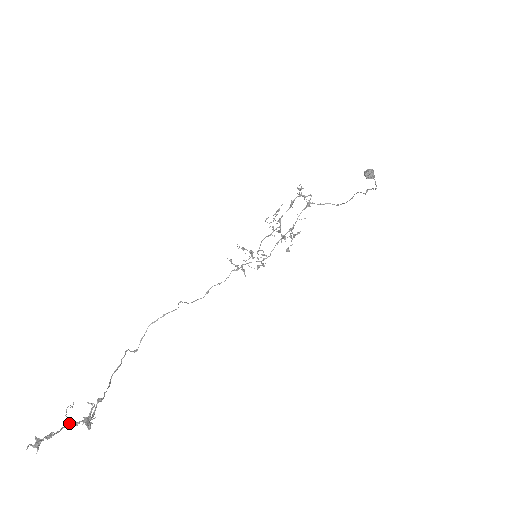
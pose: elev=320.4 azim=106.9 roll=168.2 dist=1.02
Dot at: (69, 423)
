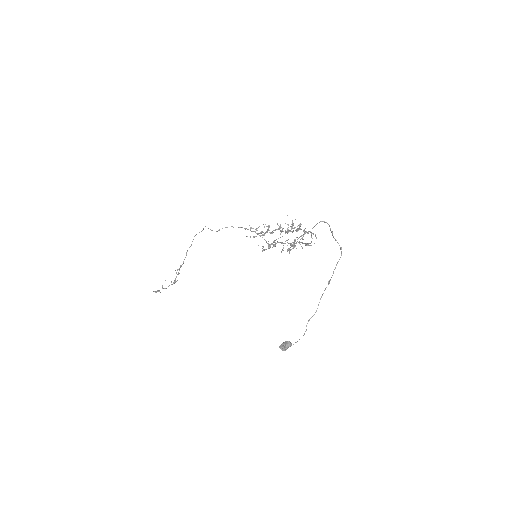
Dot at: occluded
